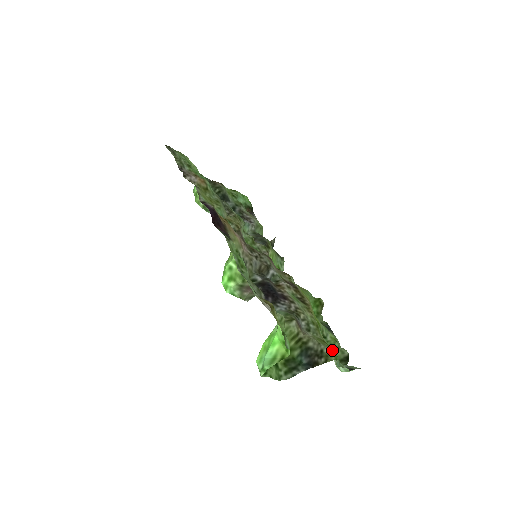
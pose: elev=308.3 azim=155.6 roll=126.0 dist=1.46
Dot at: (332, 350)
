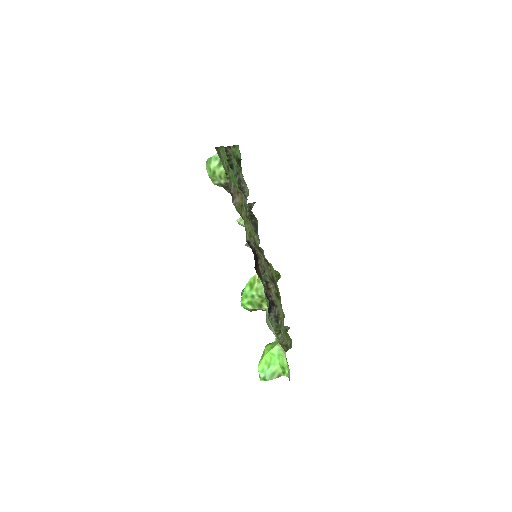
Dot at: (291, 341)
